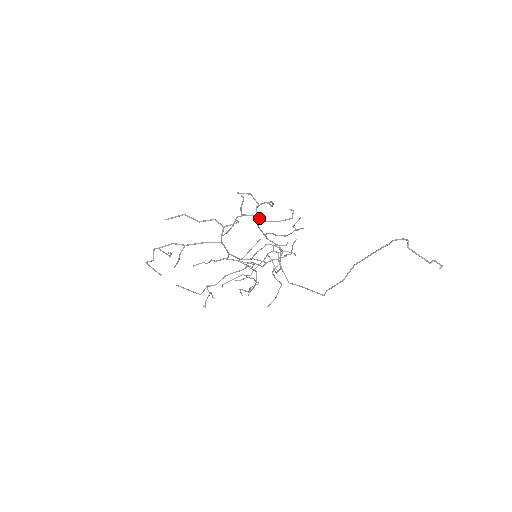
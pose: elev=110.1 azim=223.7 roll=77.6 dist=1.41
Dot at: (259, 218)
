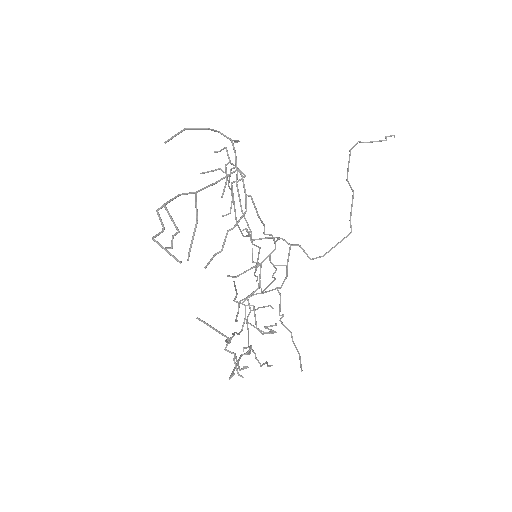
Dot at: (234, 202)
